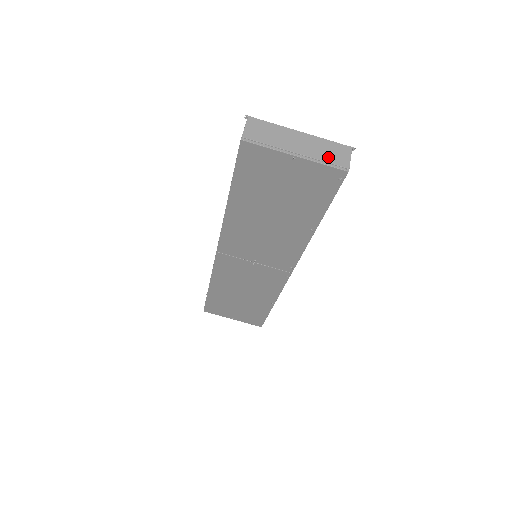
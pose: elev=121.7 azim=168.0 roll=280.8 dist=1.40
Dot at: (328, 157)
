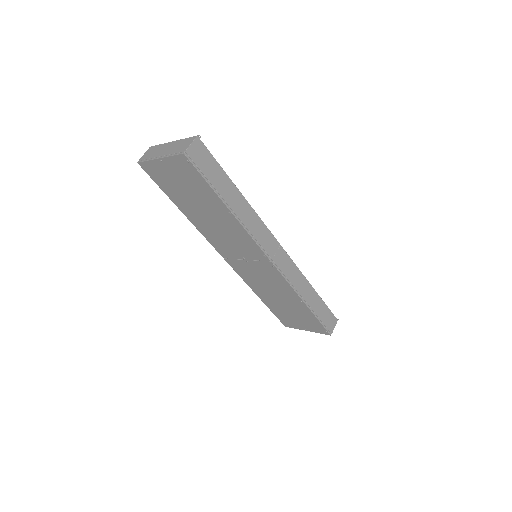
Dot at: (177, 150)
